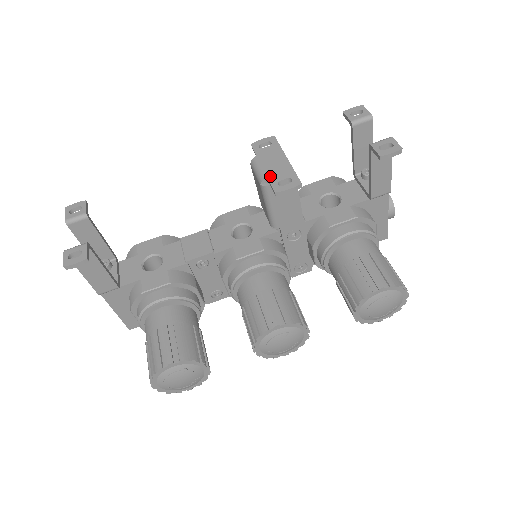
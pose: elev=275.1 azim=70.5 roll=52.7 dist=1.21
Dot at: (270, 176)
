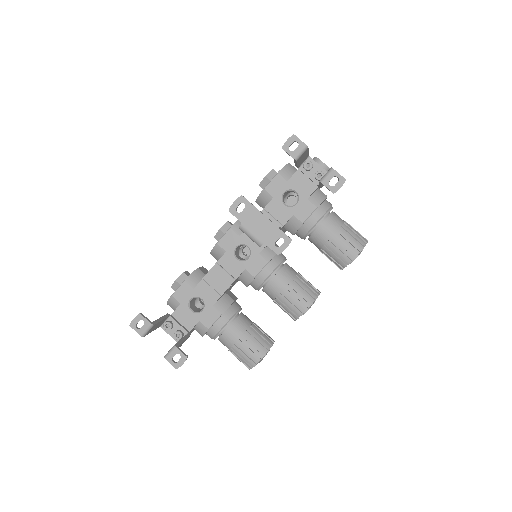
Dot at: (265, 241)
